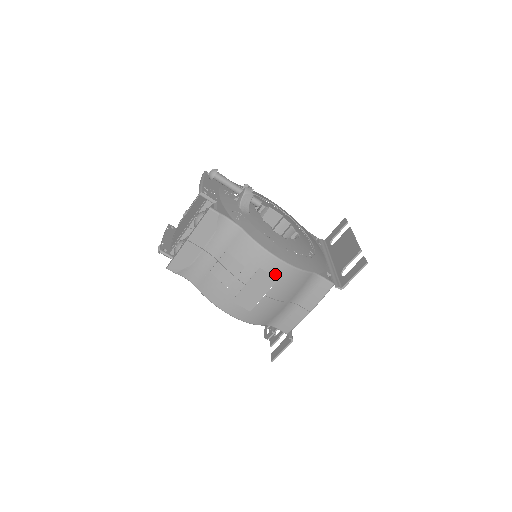
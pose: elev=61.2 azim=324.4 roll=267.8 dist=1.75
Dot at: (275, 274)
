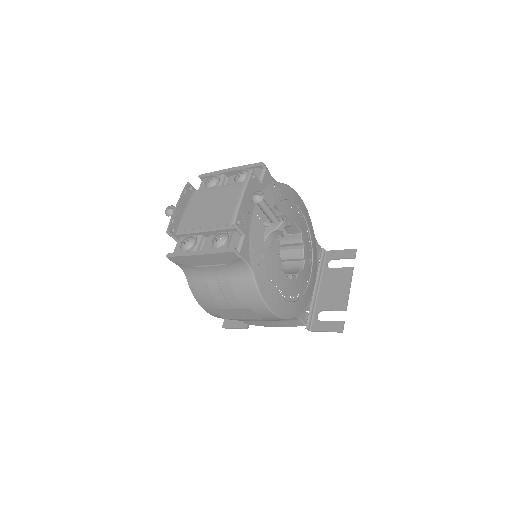
Dot at: (261, 316)
